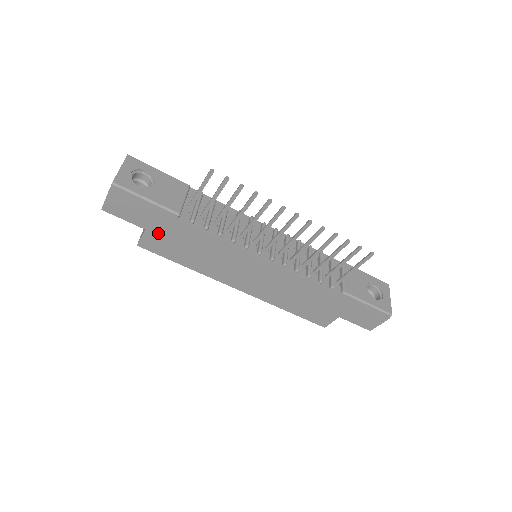
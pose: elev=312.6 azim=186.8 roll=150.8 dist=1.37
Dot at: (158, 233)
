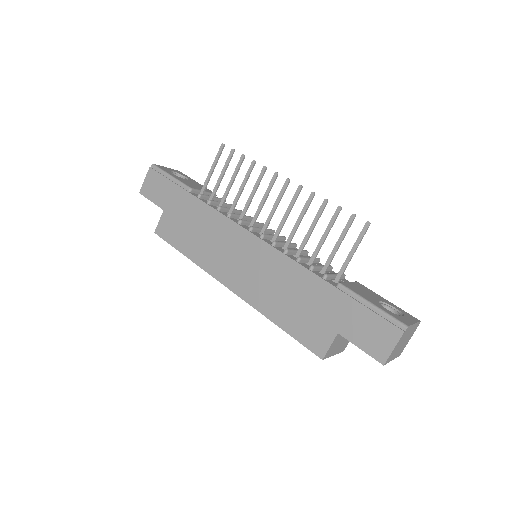
Dot at: (172, 213)
